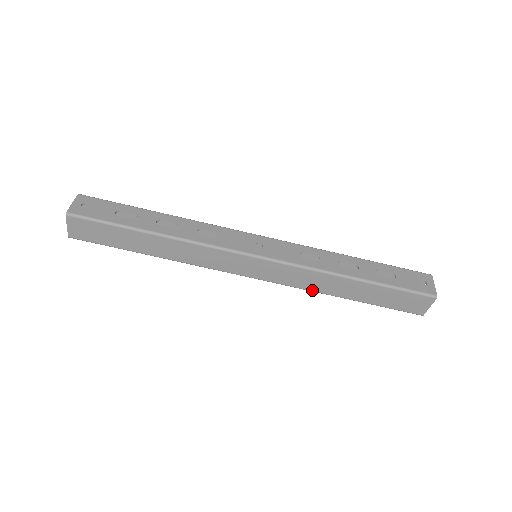
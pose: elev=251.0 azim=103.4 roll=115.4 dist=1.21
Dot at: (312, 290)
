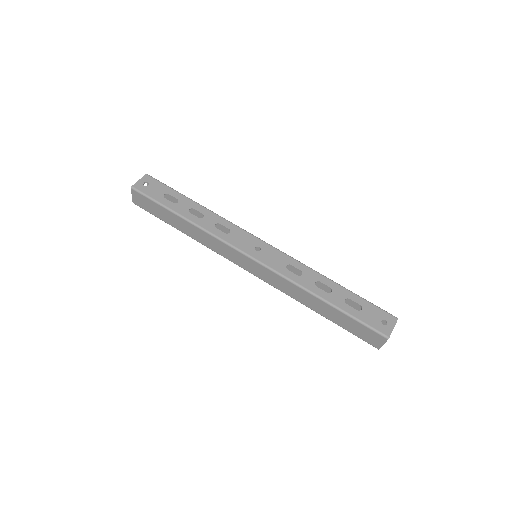
Dot at: (291, 296)
